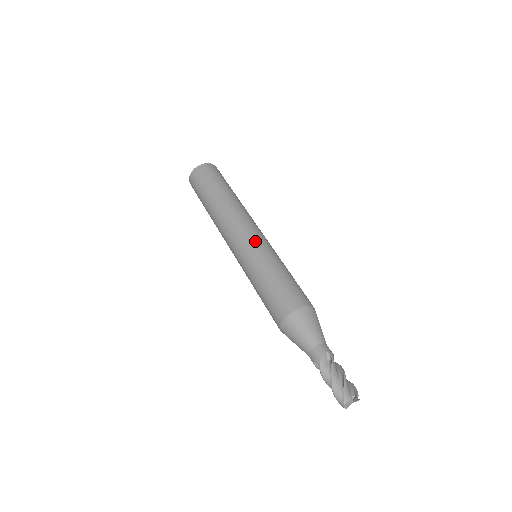
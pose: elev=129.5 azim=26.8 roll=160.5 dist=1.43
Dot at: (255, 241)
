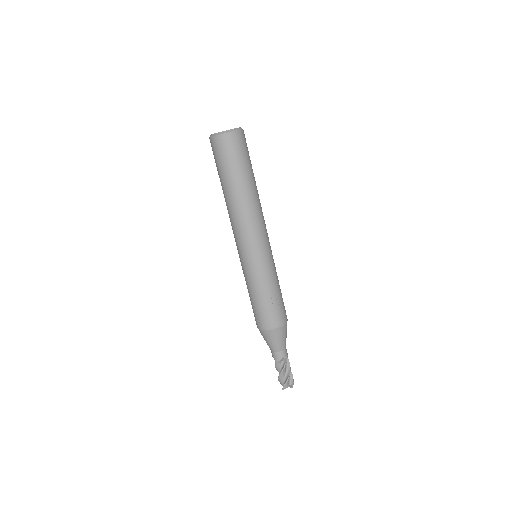
Dot at: (260, 256)
